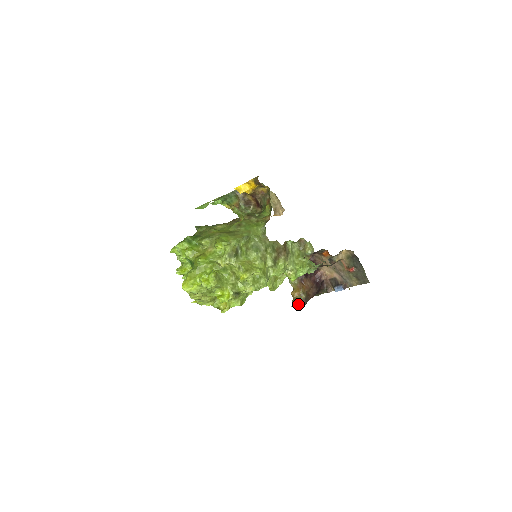
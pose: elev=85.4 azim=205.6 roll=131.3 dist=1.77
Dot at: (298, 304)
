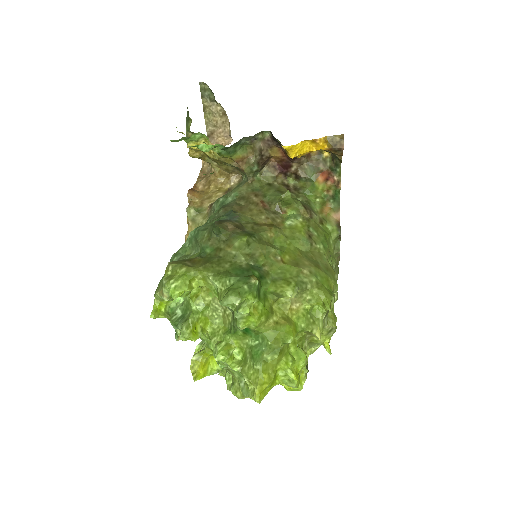
Dot at: occluded
